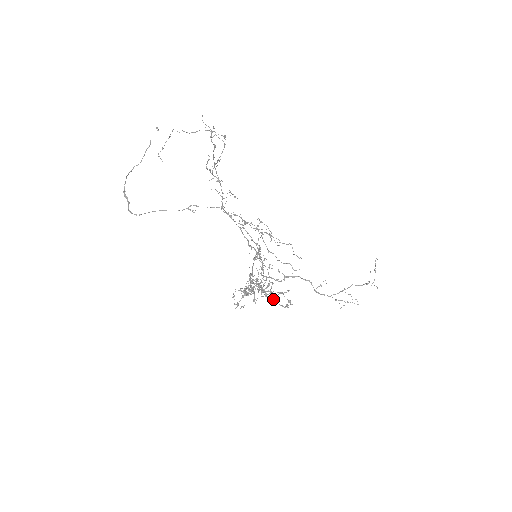
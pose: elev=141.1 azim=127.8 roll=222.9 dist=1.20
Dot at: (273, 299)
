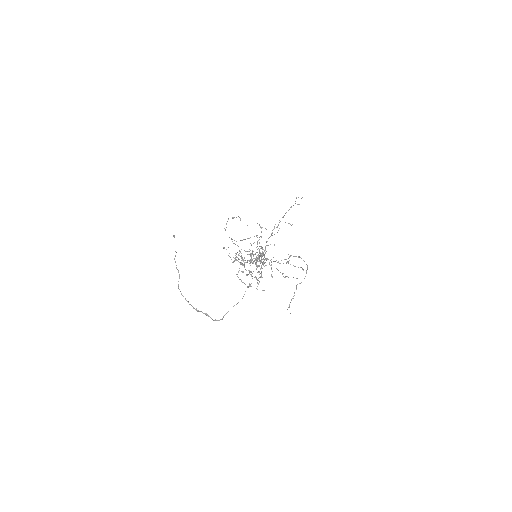
Dot at: occluded
